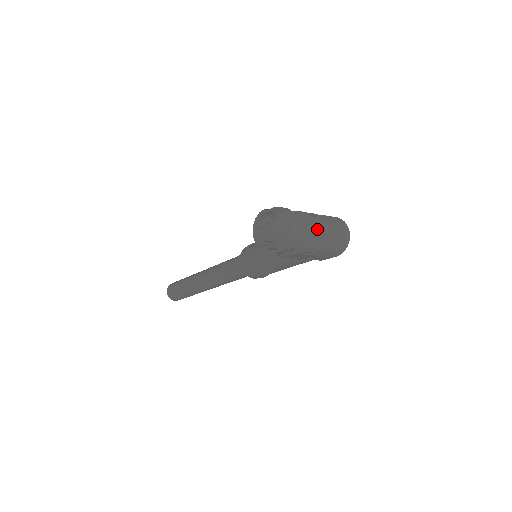
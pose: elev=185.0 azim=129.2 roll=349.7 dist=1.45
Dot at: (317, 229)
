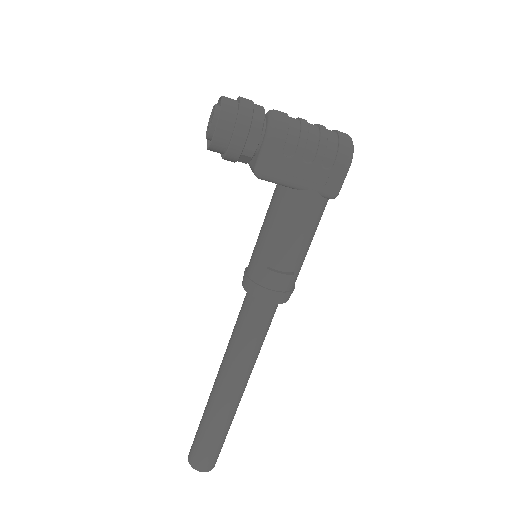
Dot at: (289, 117)
